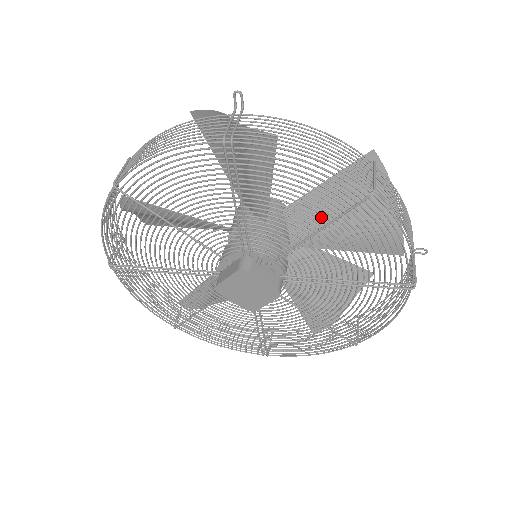
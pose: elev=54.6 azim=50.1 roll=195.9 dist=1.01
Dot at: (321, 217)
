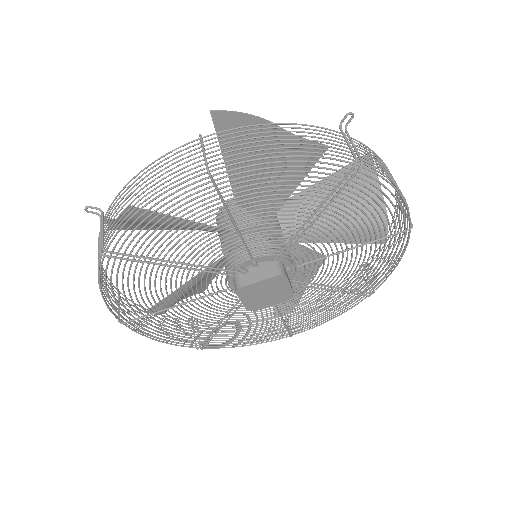
Dot at: (255, 186)
